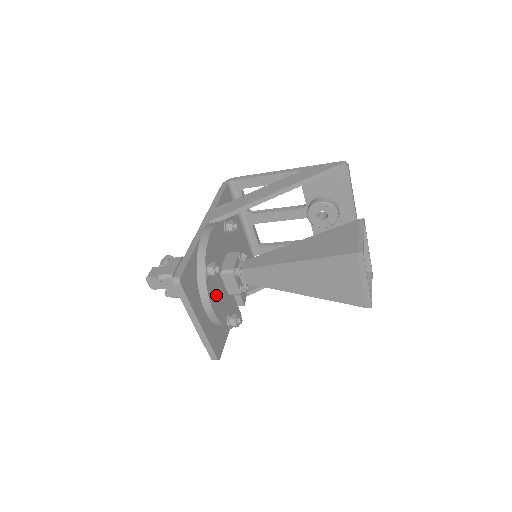
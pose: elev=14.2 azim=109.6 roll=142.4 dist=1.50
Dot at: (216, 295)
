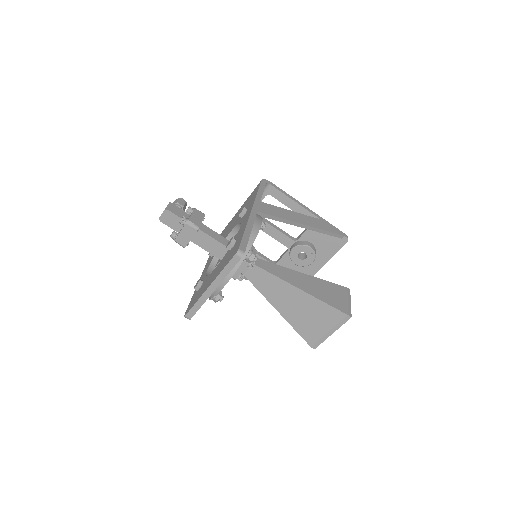
Dot at: occluded
